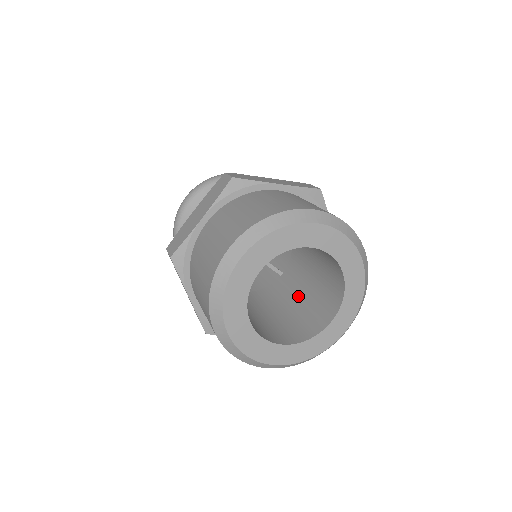
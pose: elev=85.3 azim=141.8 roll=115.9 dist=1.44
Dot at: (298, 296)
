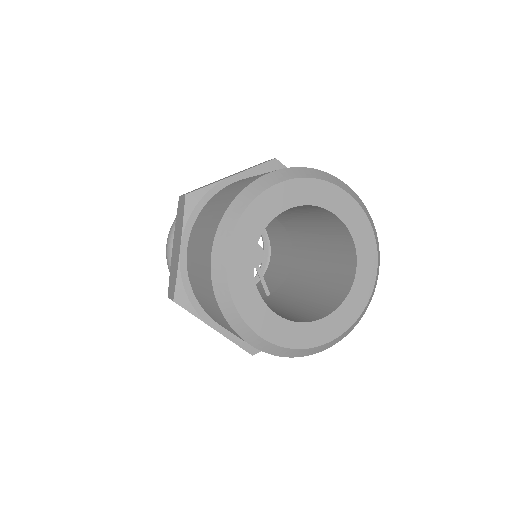
Dot at: (286, 305)
